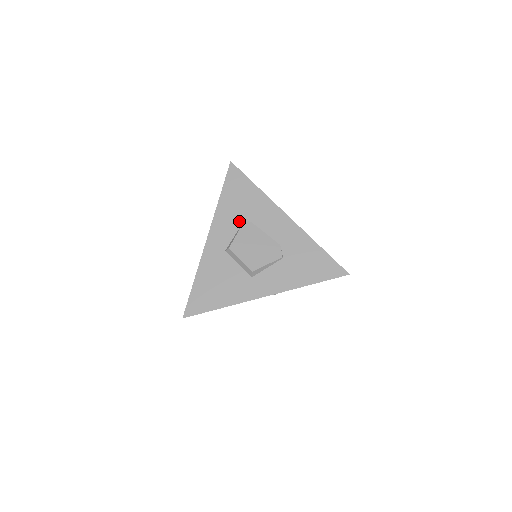
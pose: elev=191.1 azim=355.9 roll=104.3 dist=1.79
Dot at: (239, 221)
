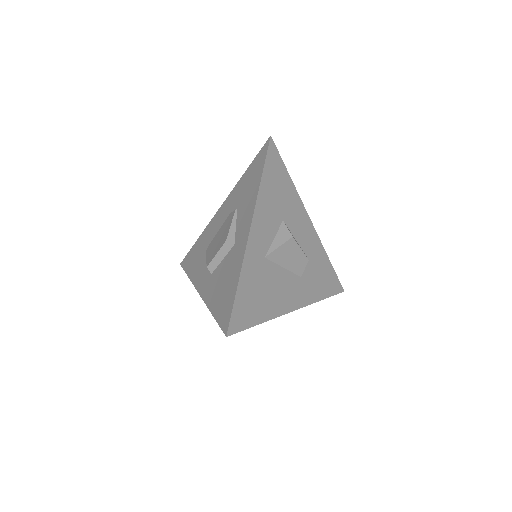
Dot at: (204, 258)
